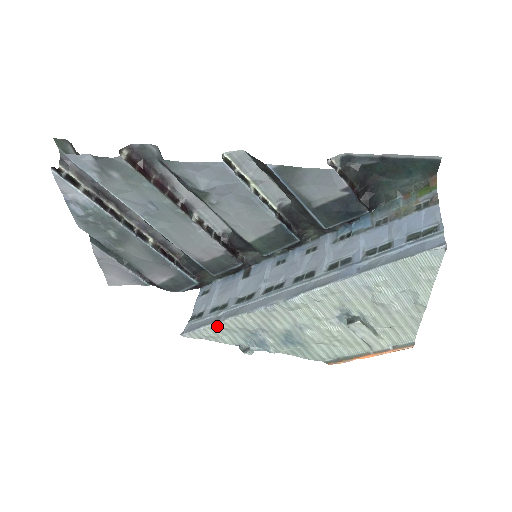
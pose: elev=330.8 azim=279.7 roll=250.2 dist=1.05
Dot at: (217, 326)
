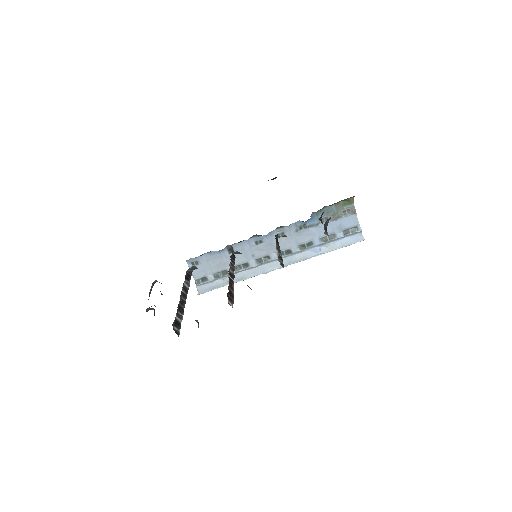
Dot at: (228, 284)
